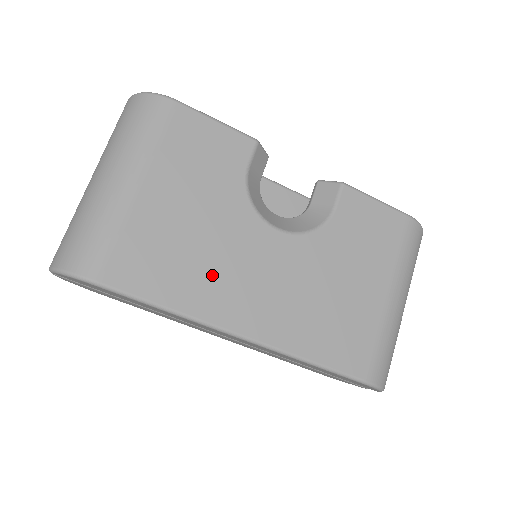
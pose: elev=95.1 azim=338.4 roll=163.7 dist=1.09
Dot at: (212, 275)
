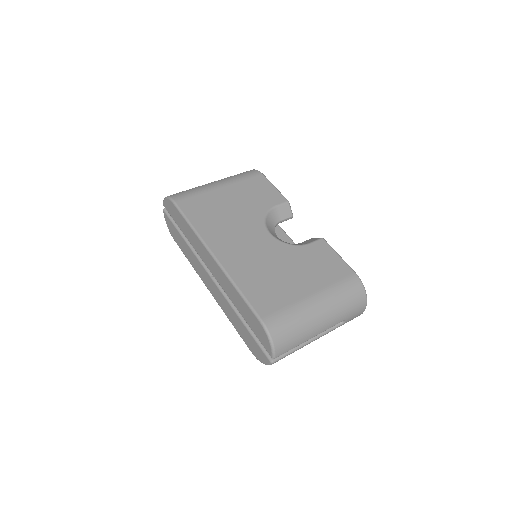
Dot at: (222, 227)
